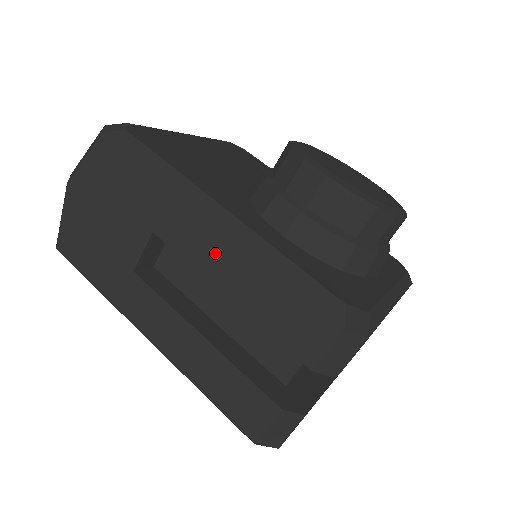
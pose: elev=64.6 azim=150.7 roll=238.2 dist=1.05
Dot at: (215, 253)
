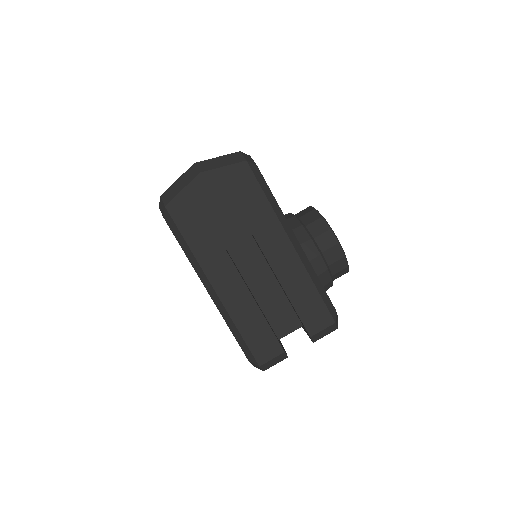
Dot at: (287, 262)
